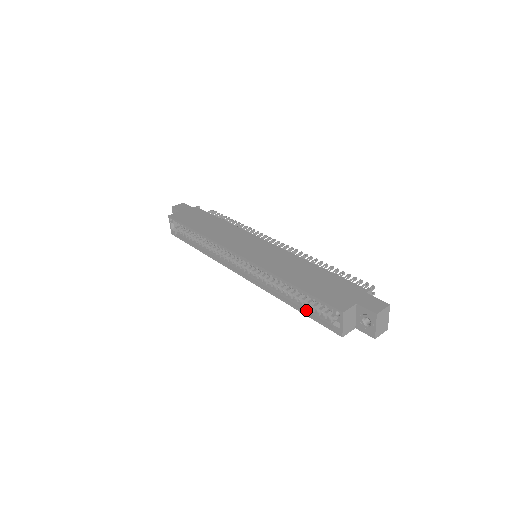
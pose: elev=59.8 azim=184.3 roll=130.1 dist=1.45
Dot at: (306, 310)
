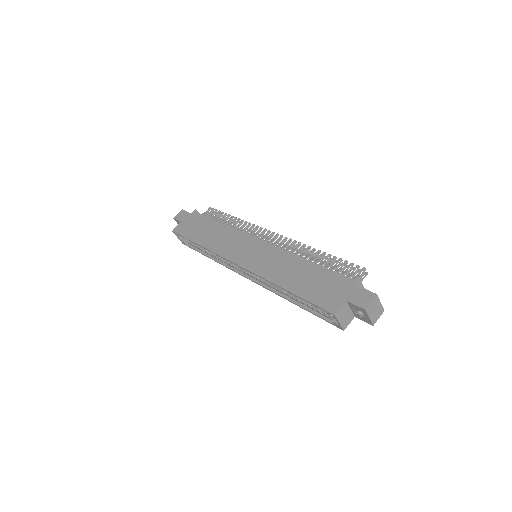
Dot at: (309, 308)
